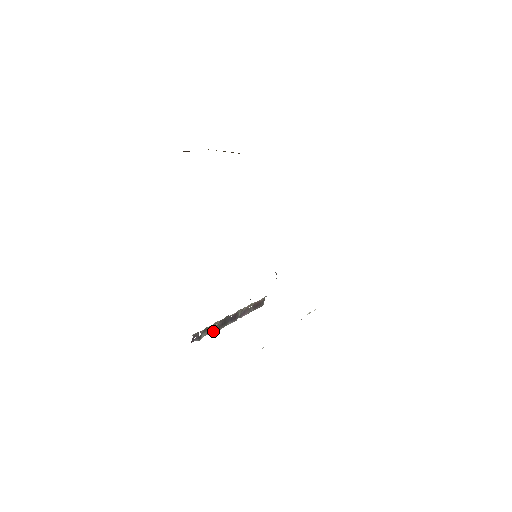
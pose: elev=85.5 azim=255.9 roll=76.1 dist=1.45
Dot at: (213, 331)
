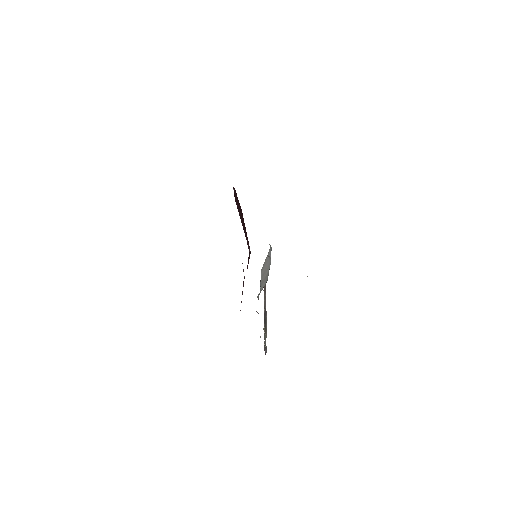
Dot at: (266, 335)
